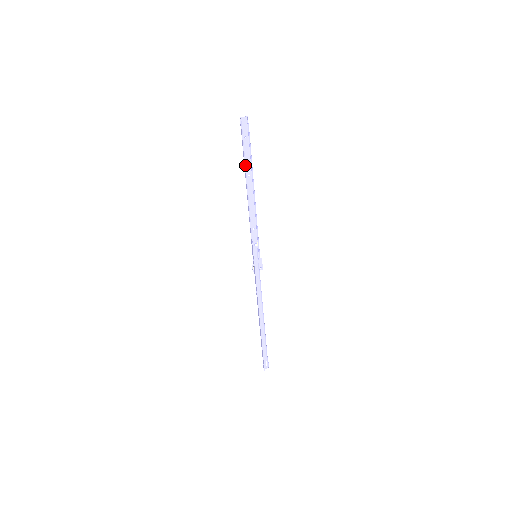
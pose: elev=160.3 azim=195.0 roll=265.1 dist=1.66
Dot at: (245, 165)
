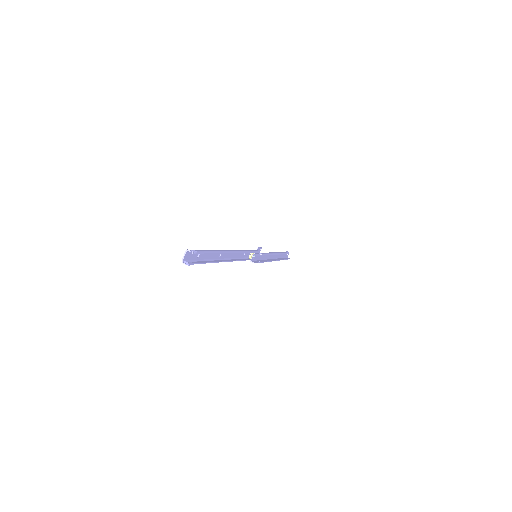
Dot at: (212, 260)
